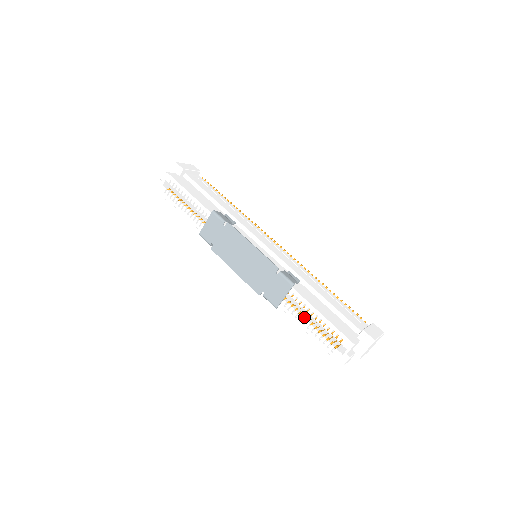
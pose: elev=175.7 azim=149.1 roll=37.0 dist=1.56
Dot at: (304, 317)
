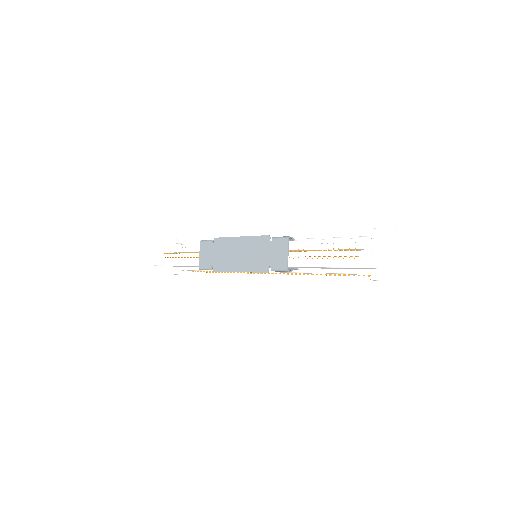
Dot at: (314, 257)
